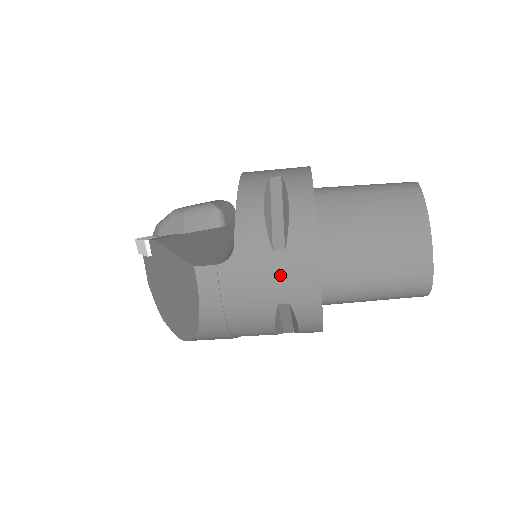
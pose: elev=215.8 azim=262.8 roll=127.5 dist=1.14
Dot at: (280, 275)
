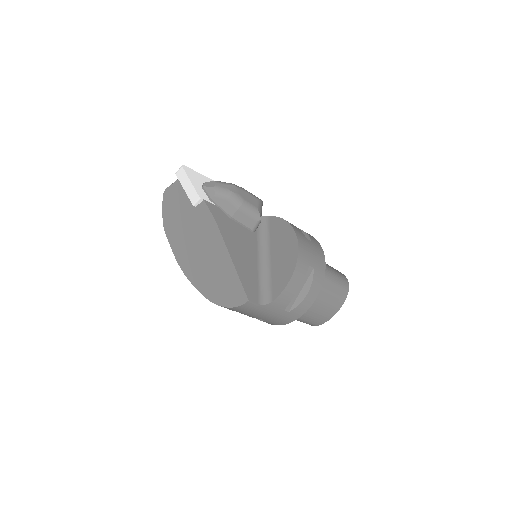
Dot at: (276, 317)
